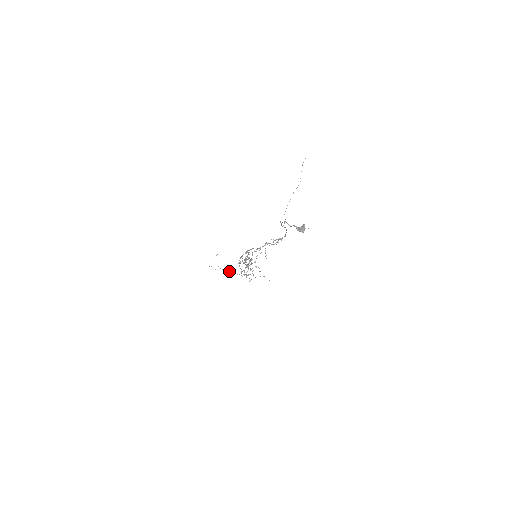
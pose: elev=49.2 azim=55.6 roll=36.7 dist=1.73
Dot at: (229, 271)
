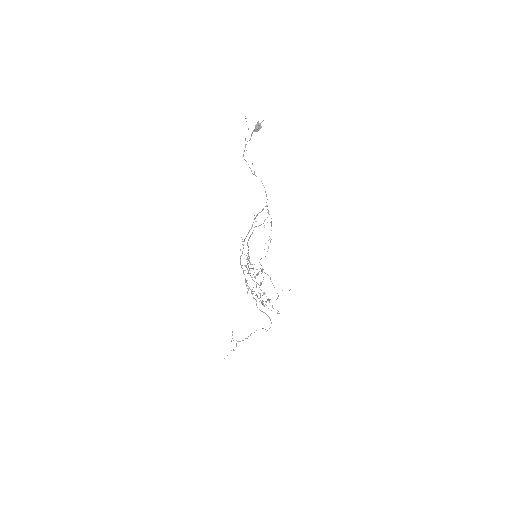
Dot at: (250, 334)
